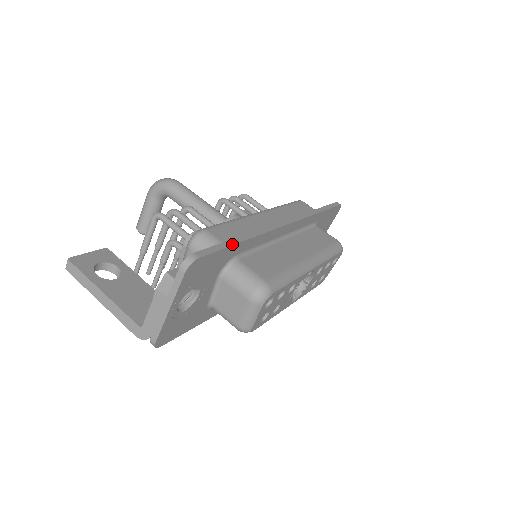
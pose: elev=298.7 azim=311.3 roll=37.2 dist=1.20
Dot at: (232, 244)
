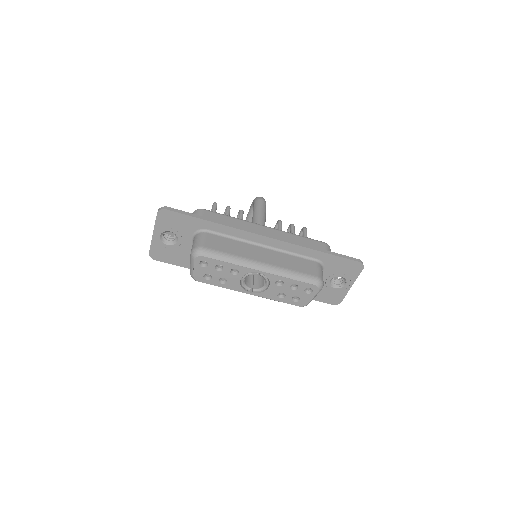
Dot at: (198, 217)
